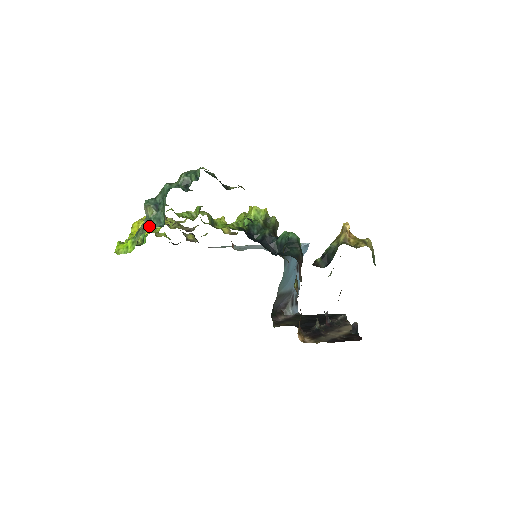
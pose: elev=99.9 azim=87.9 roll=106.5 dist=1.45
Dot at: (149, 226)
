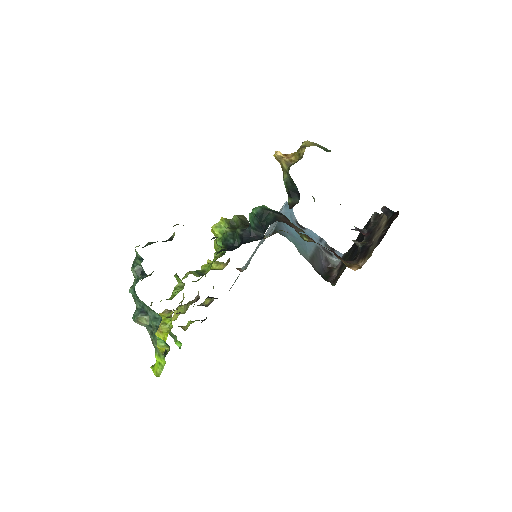
Dot at: (154, 331)
